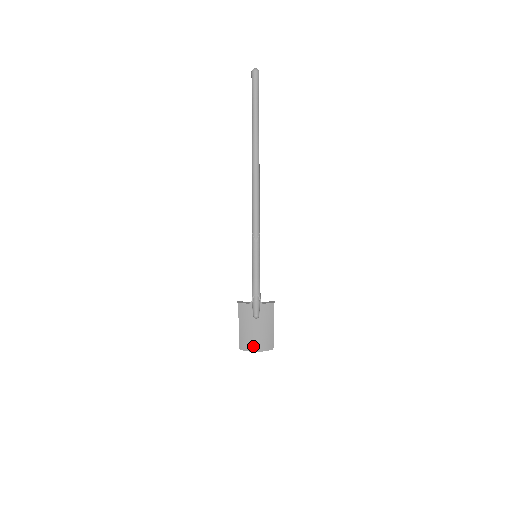
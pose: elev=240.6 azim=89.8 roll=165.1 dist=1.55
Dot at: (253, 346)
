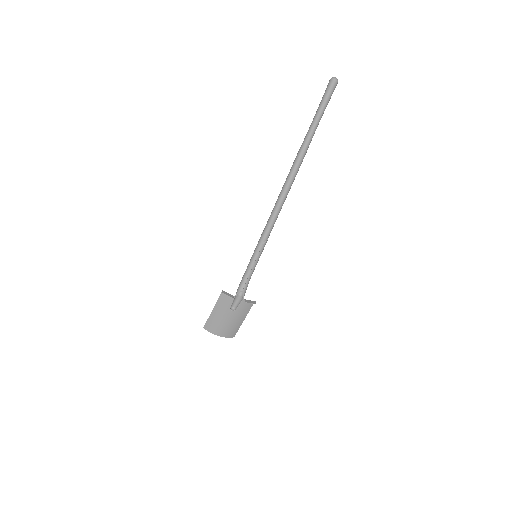
Dot at: (218, 331)
